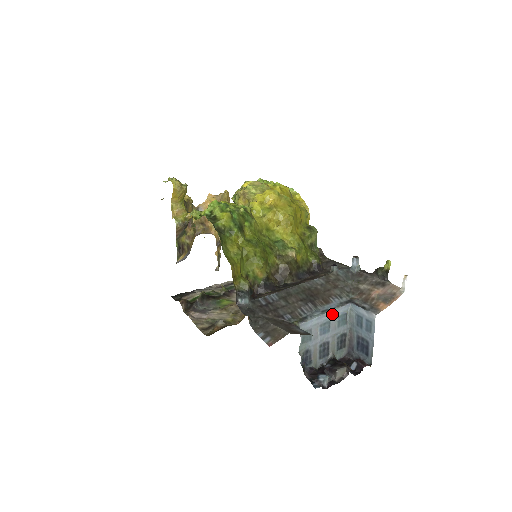
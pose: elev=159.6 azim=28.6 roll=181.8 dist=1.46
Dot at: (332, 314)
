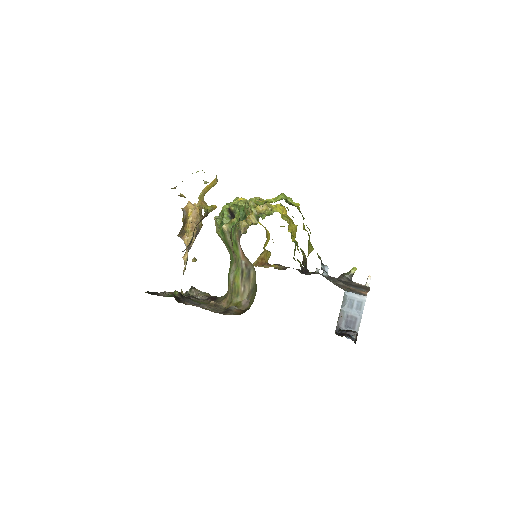
Dot at: occluded
